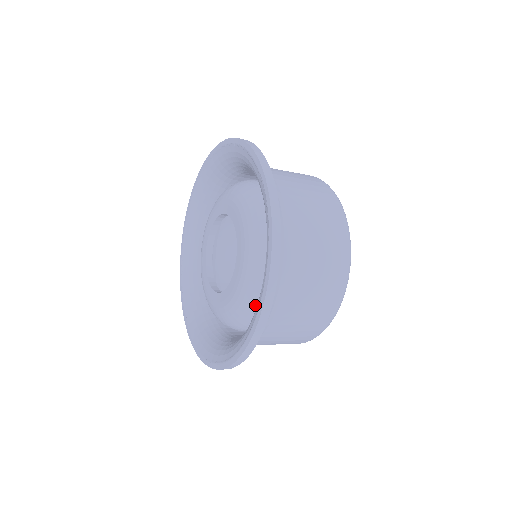
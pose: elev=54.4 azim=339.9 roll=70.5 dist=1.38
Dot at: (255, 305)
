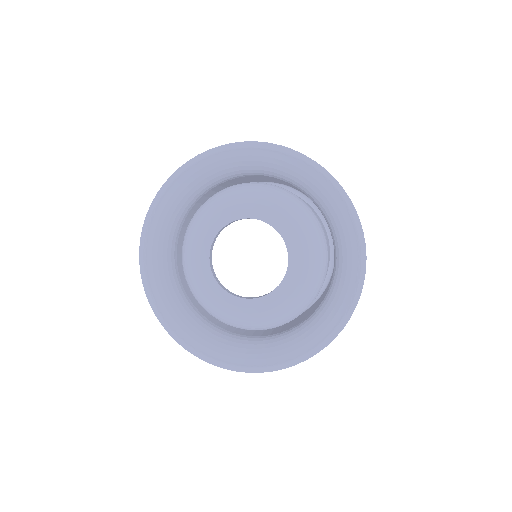
Dot at: (275, 325)
